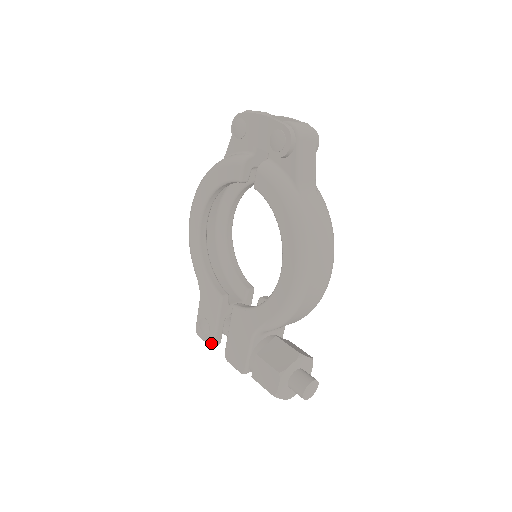
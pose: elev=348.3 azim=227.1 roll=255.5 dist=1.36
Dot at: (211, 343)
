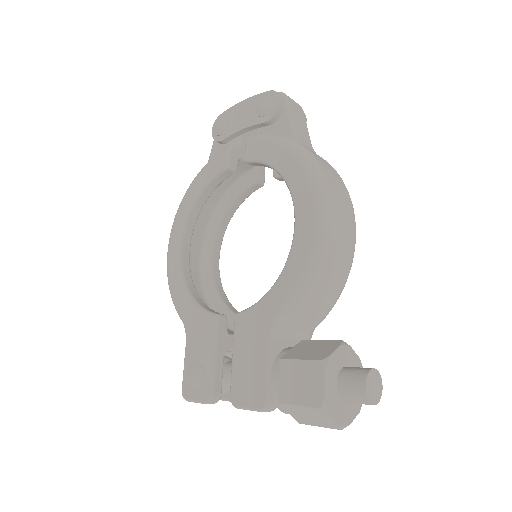
Dot at: (207, 395)
